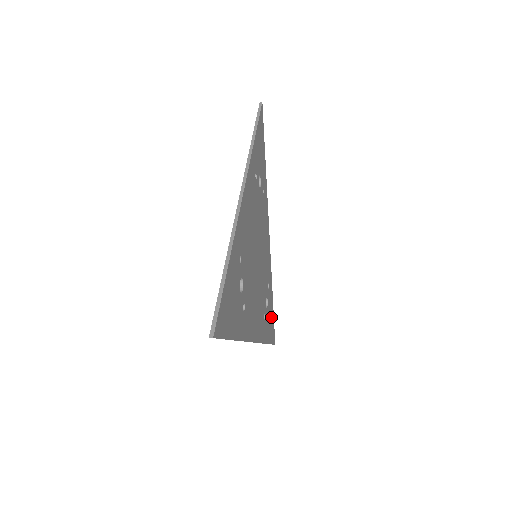
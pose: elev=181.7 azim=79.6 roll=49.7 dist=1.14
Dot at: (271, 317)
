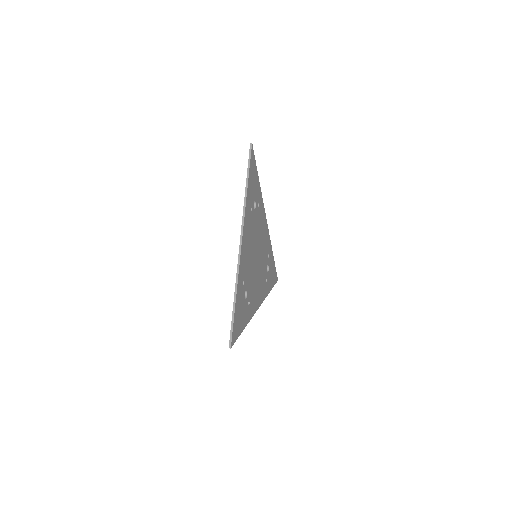
Dot at: (273, 270)
